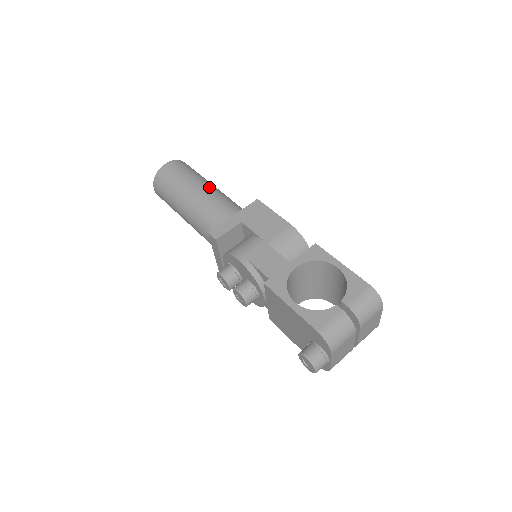
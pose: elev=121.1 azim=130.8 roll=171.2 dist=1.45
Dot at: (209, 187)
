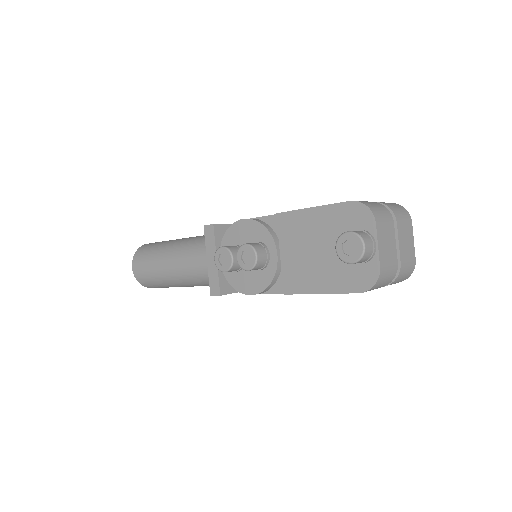
Dot at: occluded
